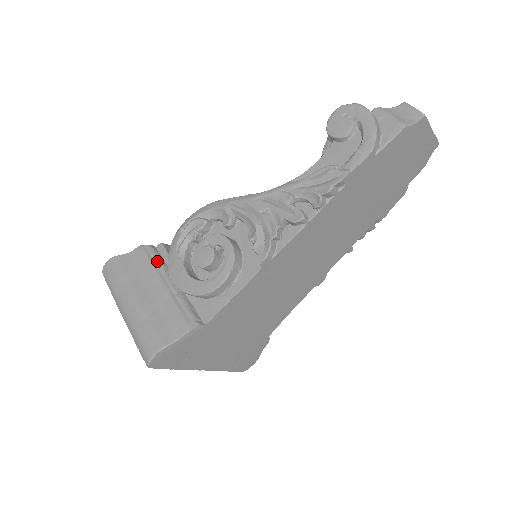
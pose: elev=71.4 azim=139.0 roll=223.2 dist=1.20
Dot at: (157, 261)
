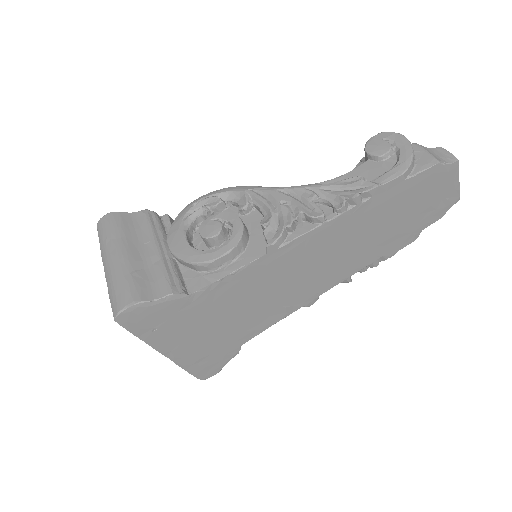
Dot at: (158, 227)
